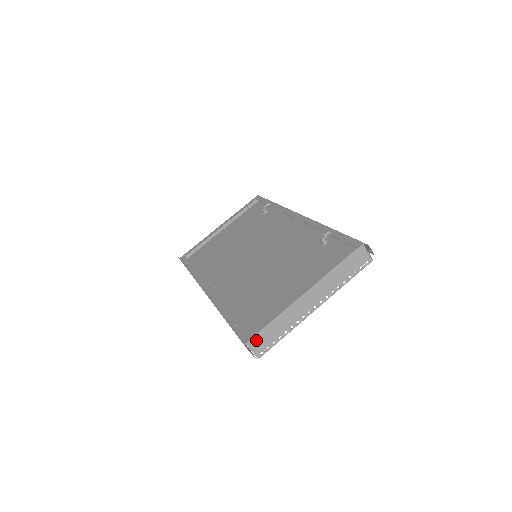
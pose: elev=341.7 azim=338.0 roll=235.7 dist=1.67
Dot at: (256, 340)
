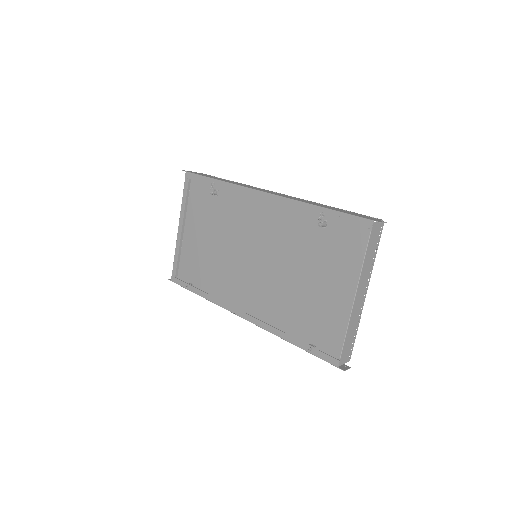
Dot at: (343, 357)
